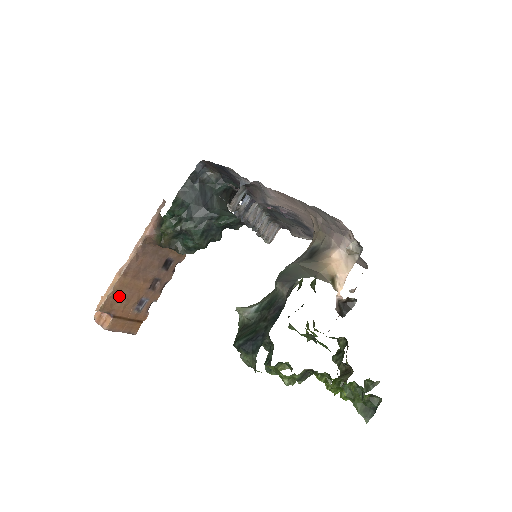
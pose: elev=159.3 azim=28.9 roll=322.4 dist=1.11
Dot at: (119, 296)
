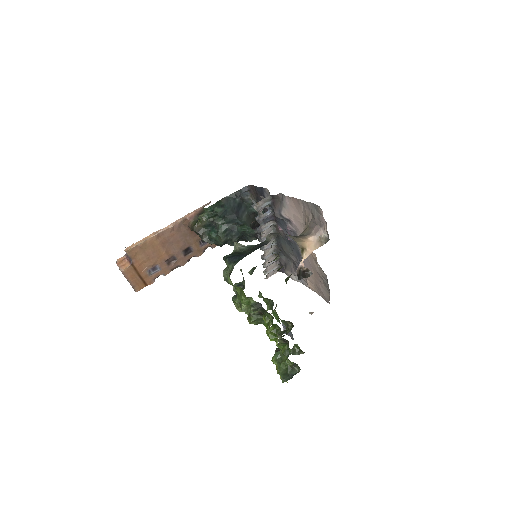
Dot at: (145, 251)
